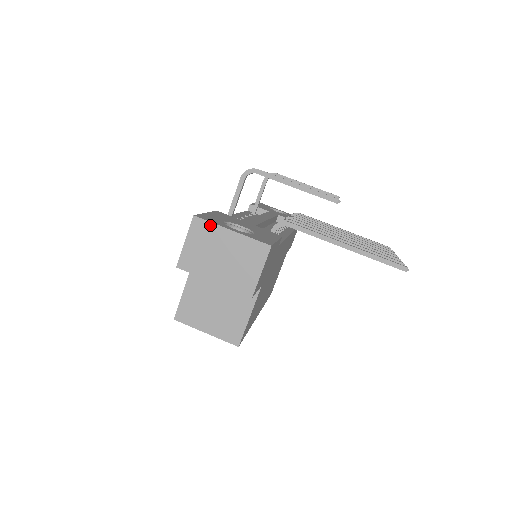
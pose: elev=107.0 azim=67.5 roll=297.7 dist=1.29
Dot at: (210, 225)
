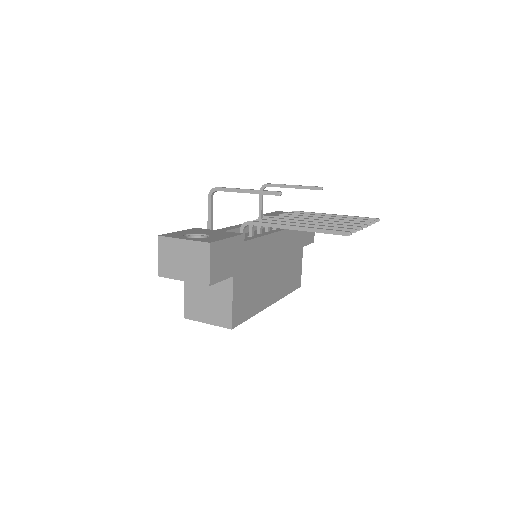
Dot at: (169, 239)
